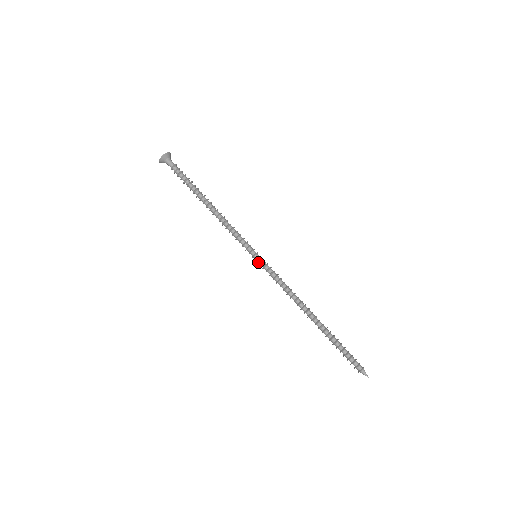
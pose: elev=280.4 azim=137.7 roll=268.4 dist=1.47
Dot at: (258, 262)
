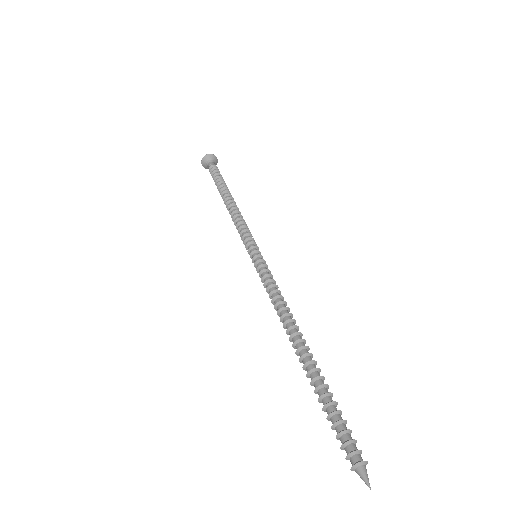
Dot at: (255, 263)
